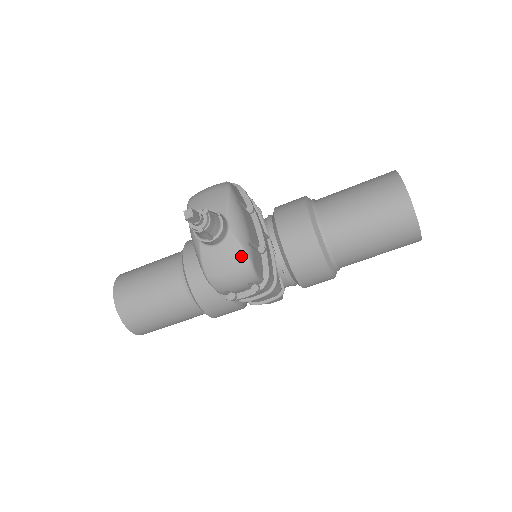
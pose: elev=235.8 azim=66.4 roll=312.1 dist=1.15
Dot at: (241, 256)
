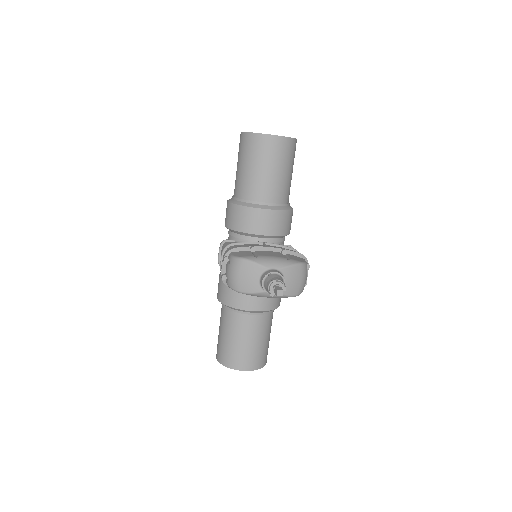
Dot at: (296, 268)
